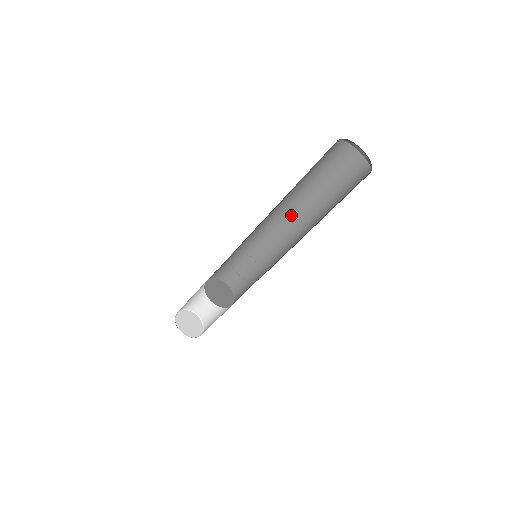
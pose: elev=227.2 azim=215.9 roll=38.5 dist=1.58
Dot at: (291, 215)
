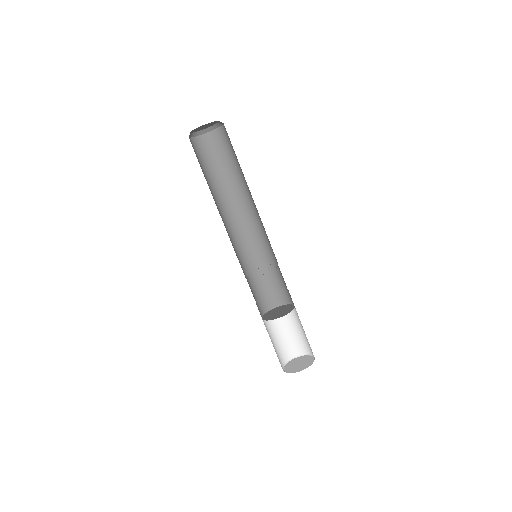
Dot at: (245, 208)
